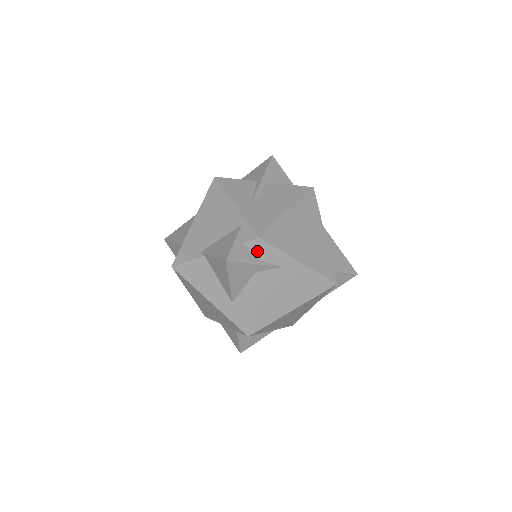
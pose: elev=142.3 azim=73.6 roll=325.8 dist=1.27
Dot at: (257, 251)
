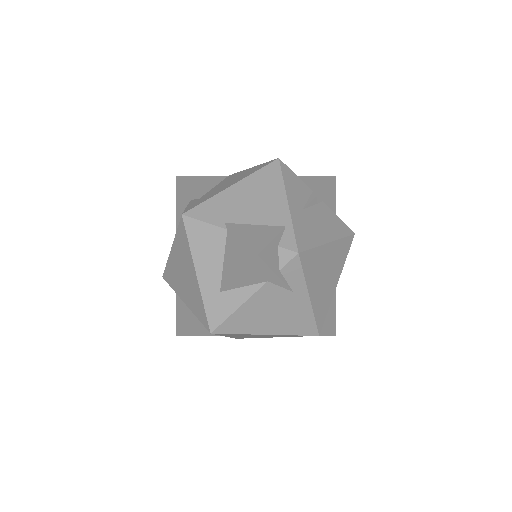
Dot at: (286, 263)
